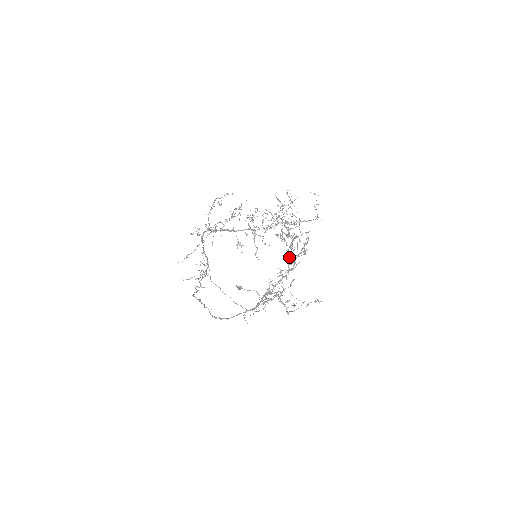
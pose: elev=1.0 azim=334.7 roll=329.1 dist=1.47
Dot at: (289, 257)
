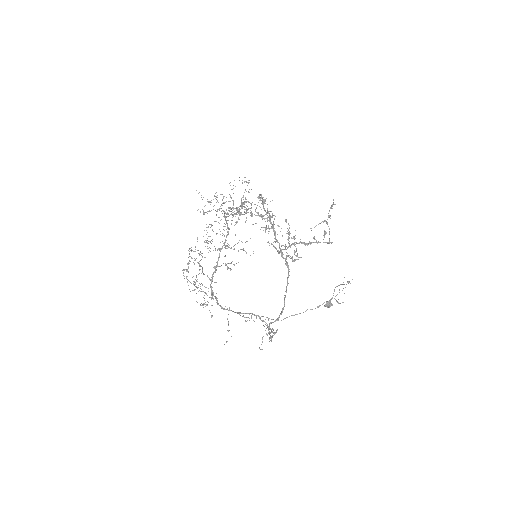
Dot at: occluded
